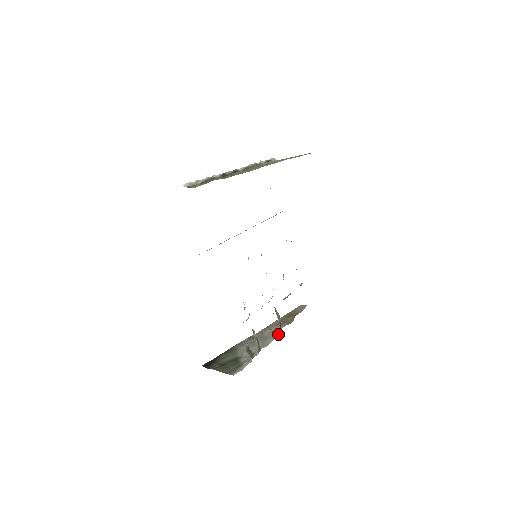
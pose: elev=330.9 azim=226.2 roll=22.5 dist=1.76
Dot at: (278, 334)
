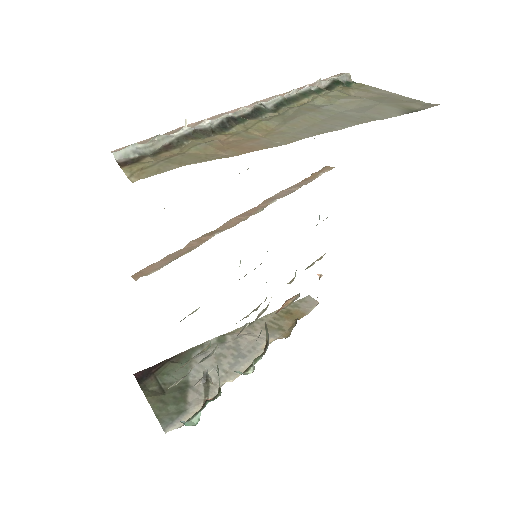
Dot at: (259, 356)
